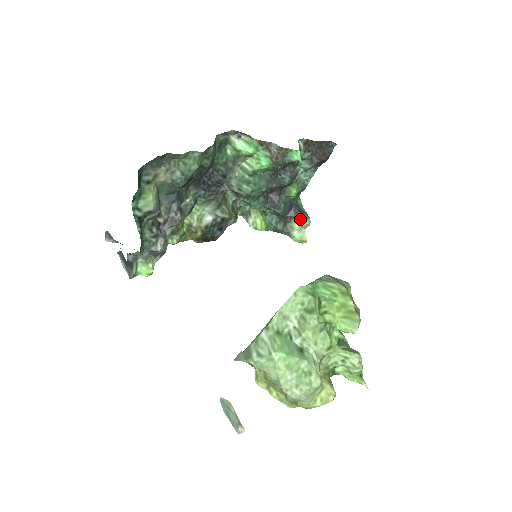
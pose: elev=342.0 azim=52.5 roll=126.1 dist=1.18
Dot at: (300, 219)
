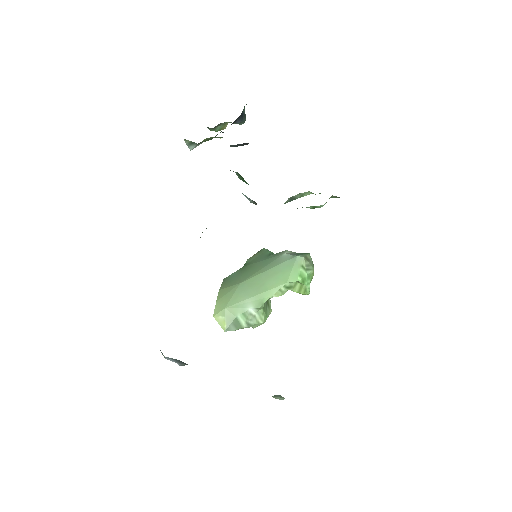
Dot at: occluded
